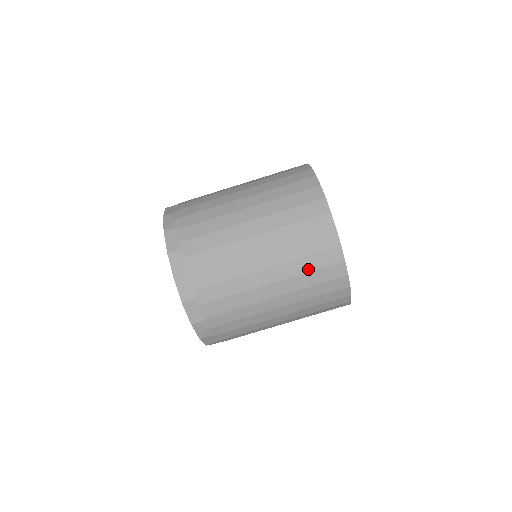
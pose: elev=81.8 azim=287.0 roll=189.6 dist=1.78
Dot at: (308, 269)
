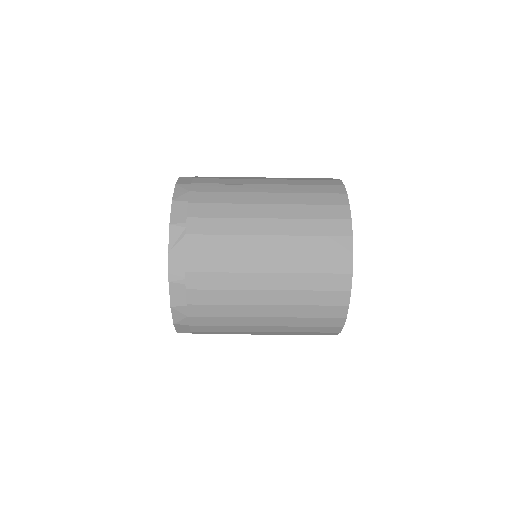
Dot at: occluded
